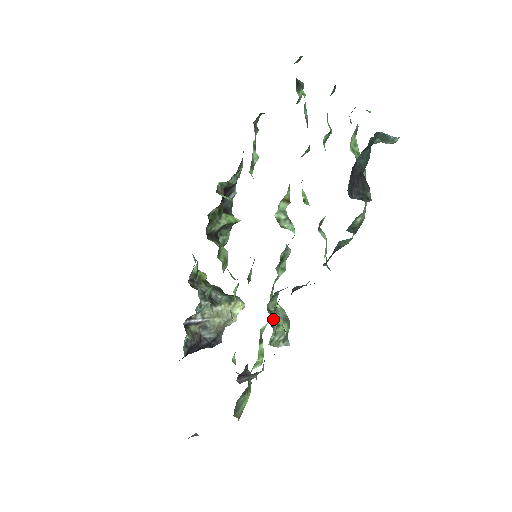
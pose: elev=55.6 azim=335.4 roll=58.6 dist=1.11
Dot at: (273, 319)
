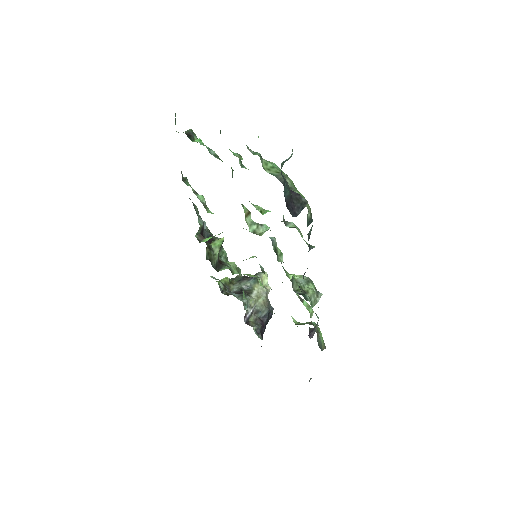
Dot at: (303, 296)
